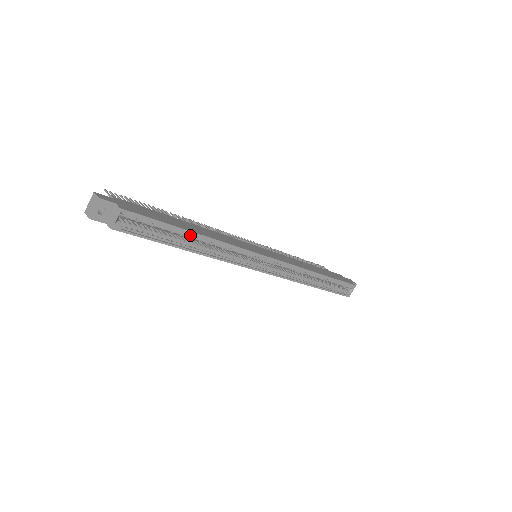
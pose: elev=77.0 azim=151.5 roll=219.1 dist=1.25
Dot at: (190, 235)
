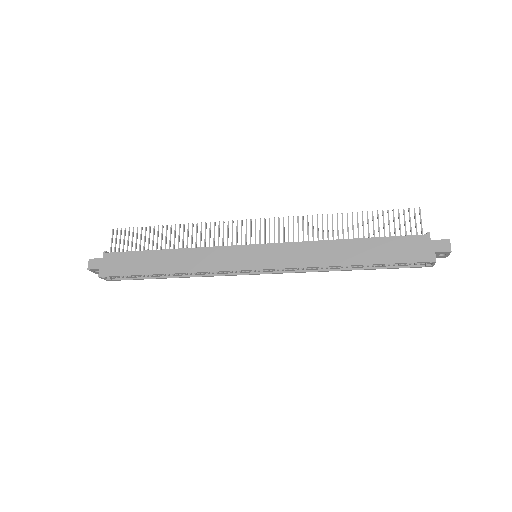
Dot at: (165, 270)
